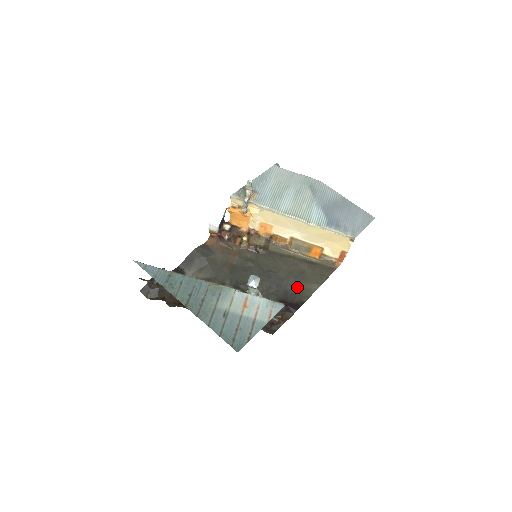
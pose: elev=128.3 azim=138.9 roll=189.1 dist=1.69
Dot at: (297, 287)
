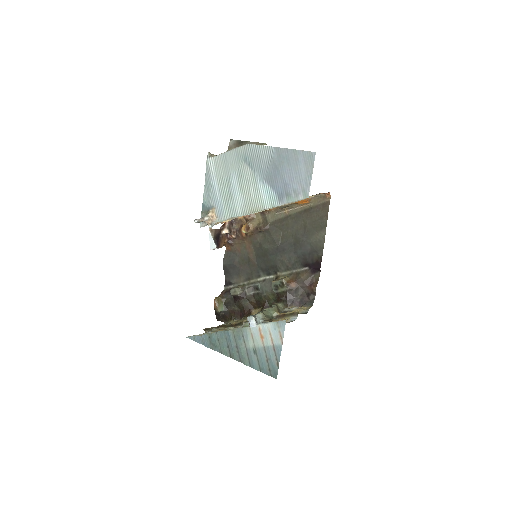
Dot at: (309, 244)
